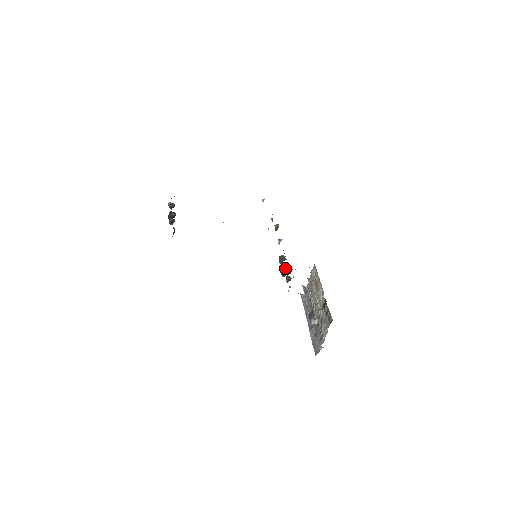
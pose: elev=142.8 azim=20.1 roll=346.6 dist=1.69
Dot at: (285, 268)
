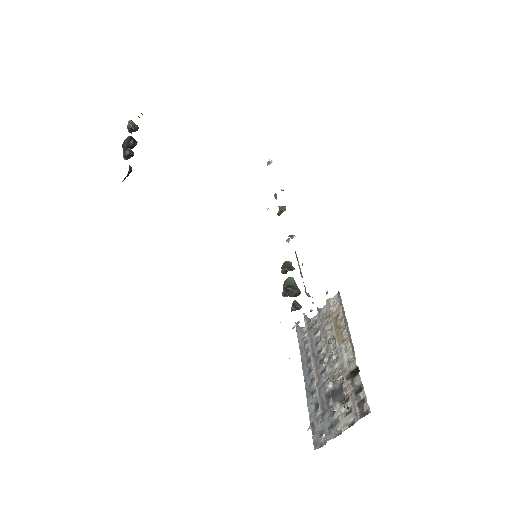
Dot at: (293, 286)
